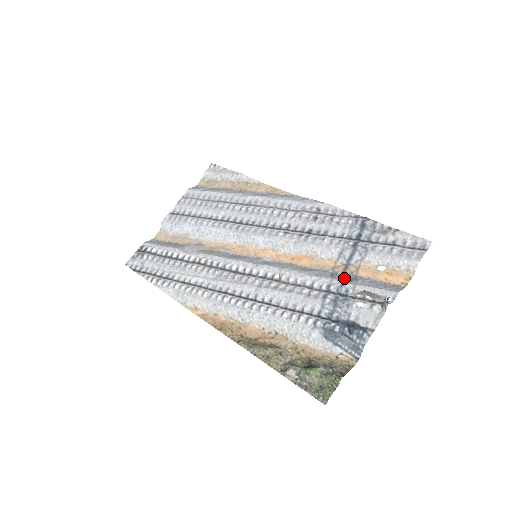
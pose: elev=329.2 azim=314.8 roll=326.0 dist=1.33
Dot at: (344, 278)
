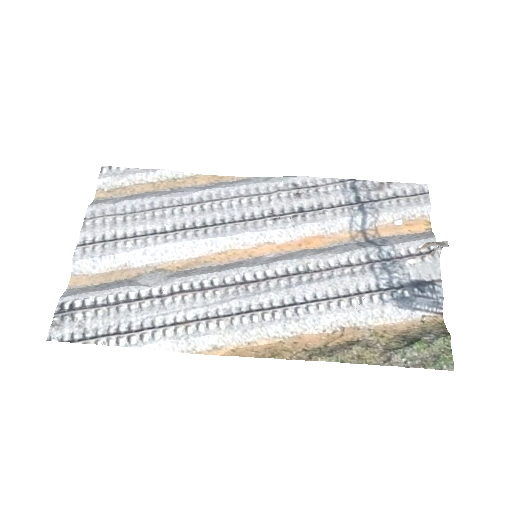
Dot at: (374, 243)
